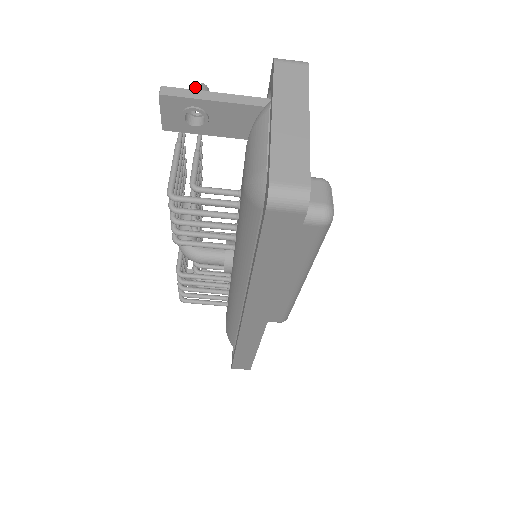
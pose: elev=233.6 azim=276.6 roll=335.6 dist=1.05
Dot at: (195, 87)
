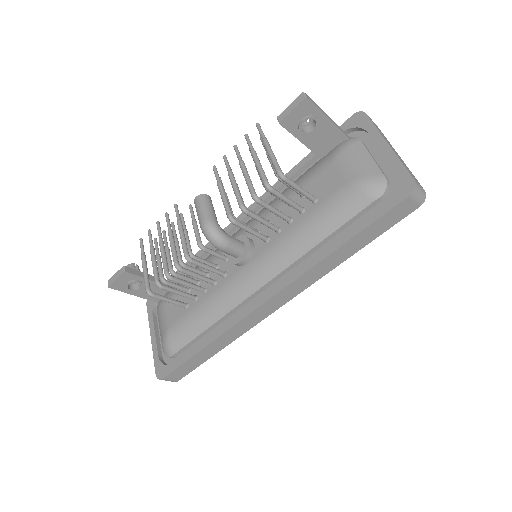
Dot at: occluded
